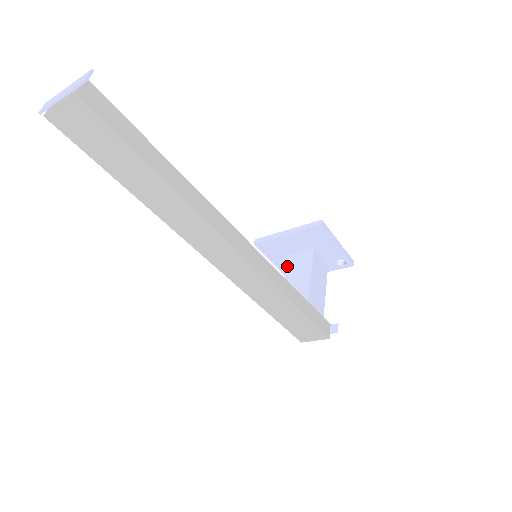
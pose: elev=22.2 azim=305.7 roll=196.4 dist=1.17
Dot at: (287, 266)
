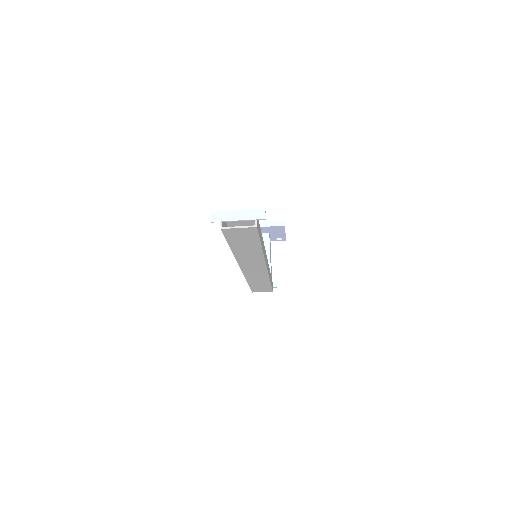
Dot at: occluded
